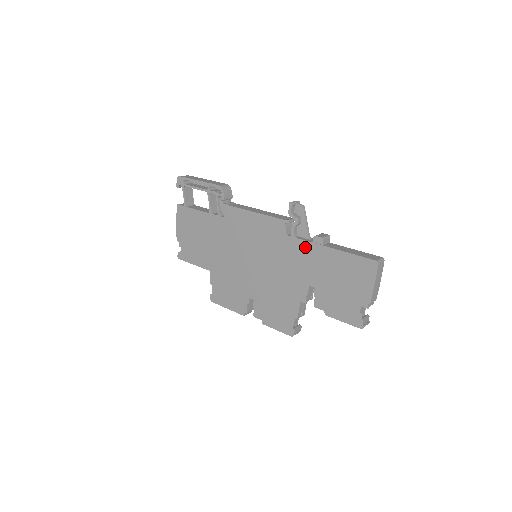
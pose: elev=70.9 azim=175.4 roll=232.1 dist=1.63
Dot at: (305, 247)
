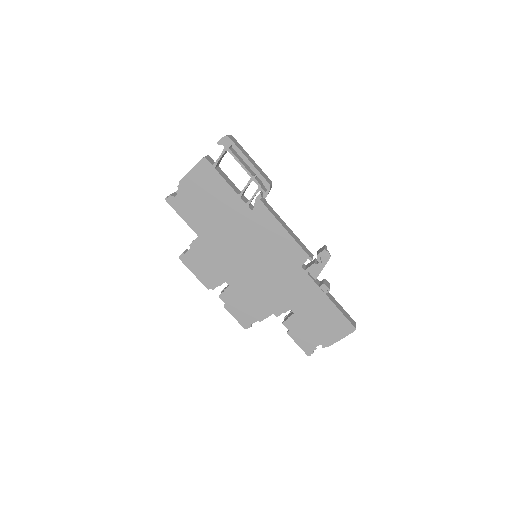
Dot at: (310, 285)
